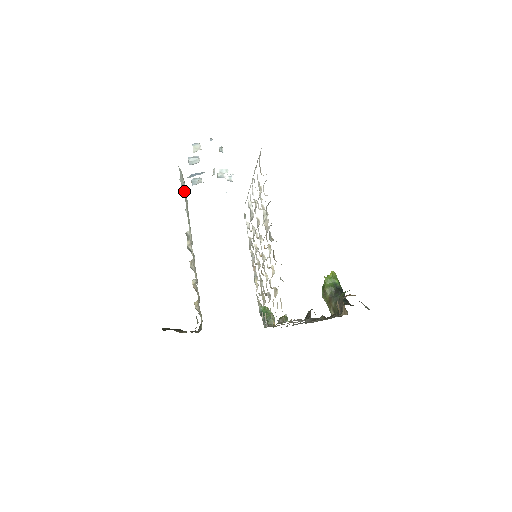
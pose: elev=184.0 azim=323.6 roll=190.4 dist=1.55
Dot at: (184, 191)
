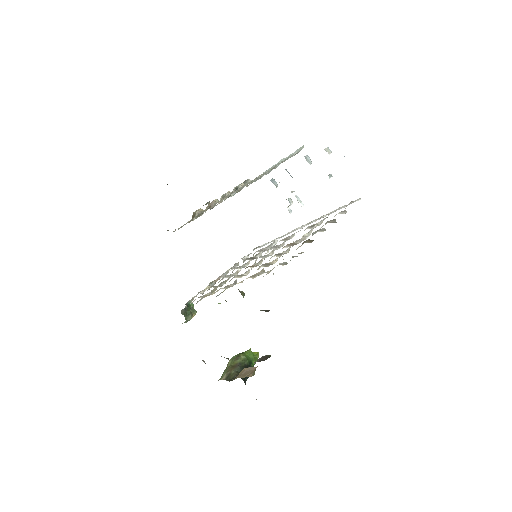
Dot at: occluded
